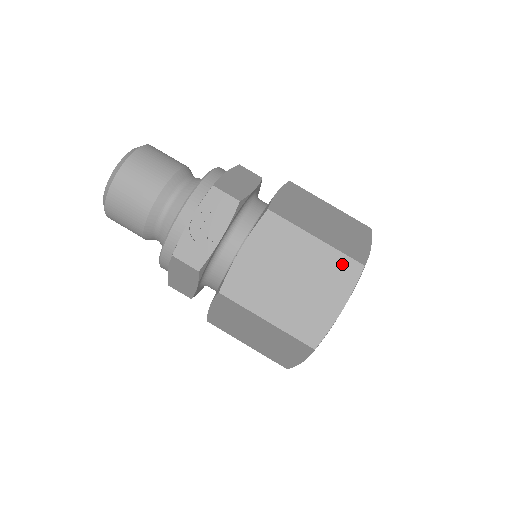
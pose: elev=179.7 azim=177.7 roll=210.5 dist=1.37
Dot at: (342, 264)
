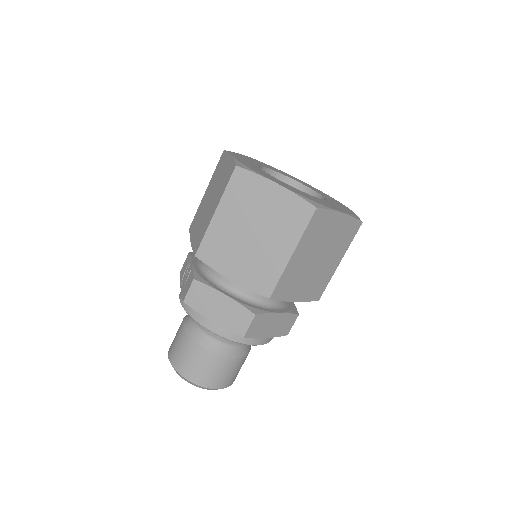
Dot at: (218, 166)
